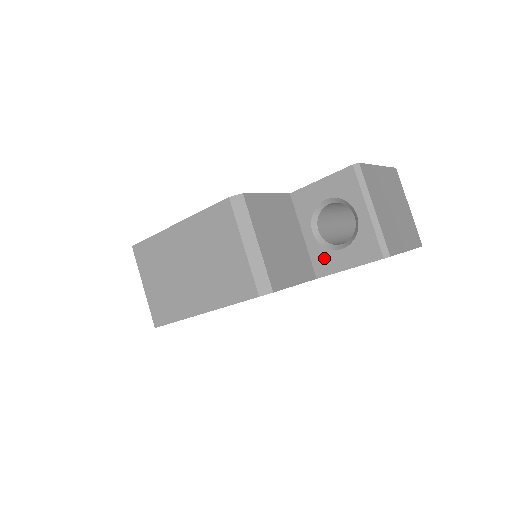
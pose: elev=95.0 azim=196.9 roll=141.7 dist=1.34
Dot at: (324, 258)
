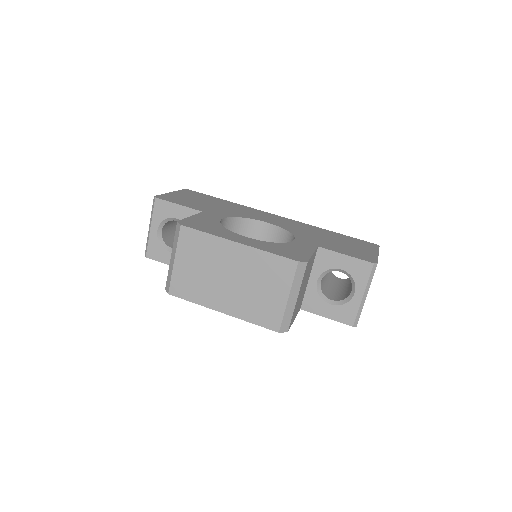
Dot at: (314, 301)
